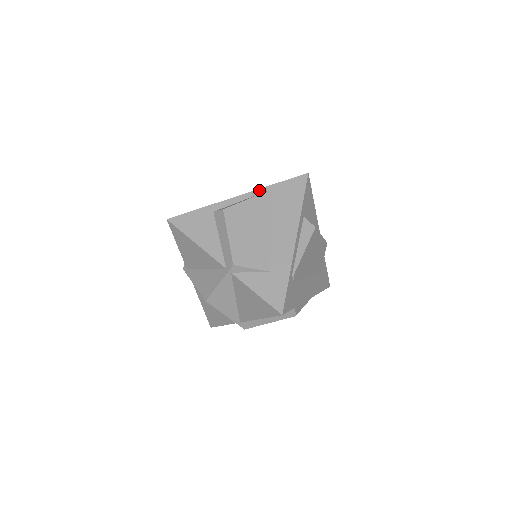
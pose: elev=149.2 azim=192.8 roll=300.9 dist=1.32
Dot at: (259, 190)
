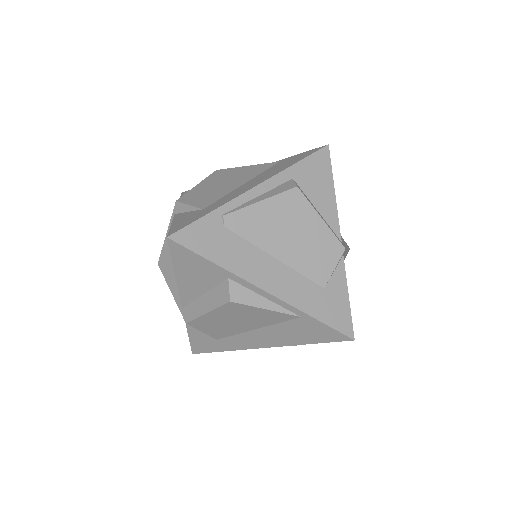
Dot at: occluded
